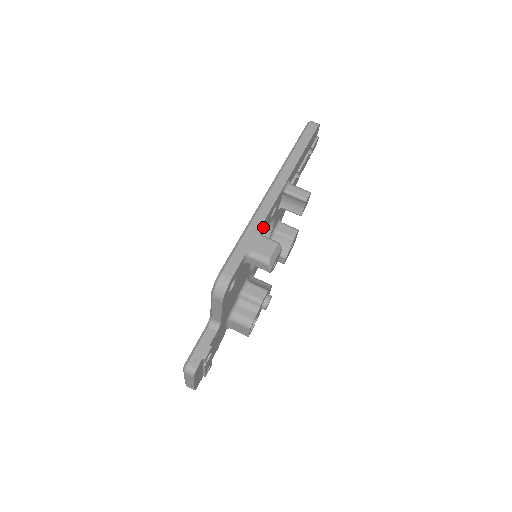
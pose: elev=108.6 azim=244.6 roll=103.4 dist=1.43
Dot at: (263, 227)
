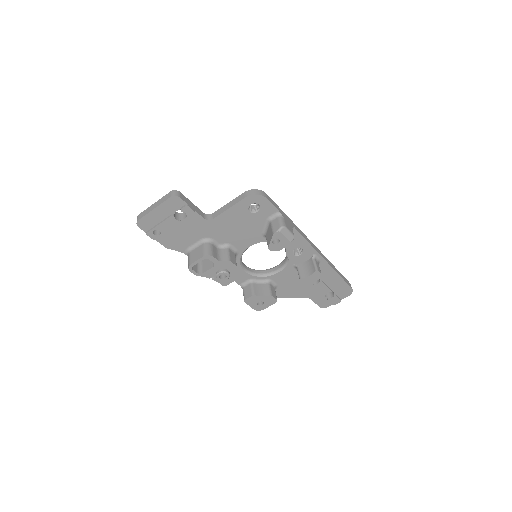
Dot at: occluded
